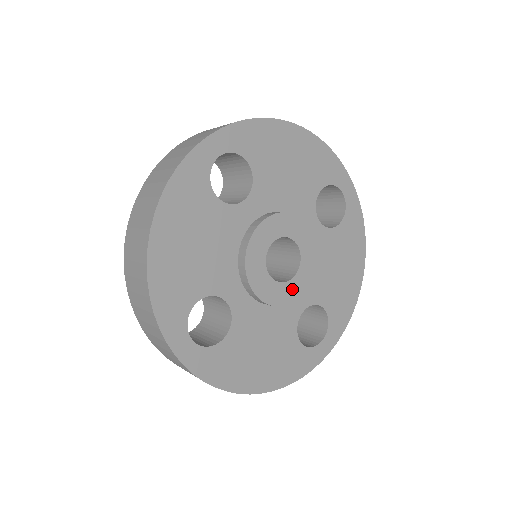
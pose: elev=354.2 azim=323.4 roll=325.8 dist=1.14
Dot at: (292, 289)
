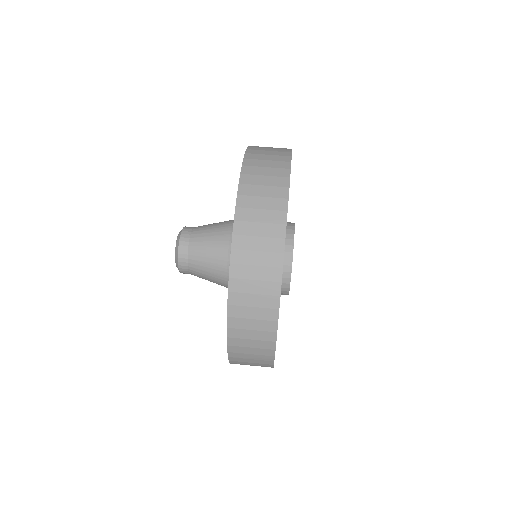
Dot at: occluded
